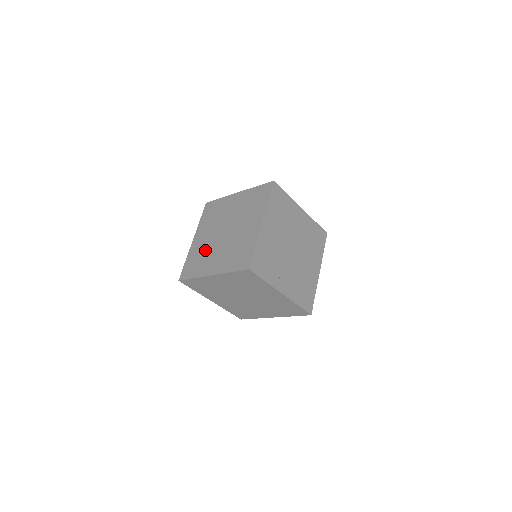
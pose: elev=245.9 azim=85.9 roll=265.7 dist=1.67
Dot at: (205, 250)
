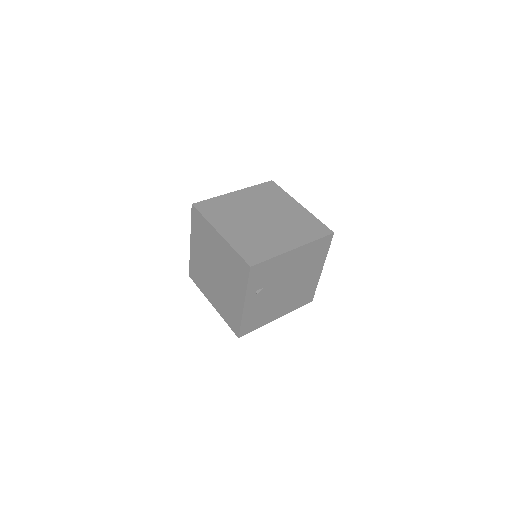
Dot at: (235, 210)
